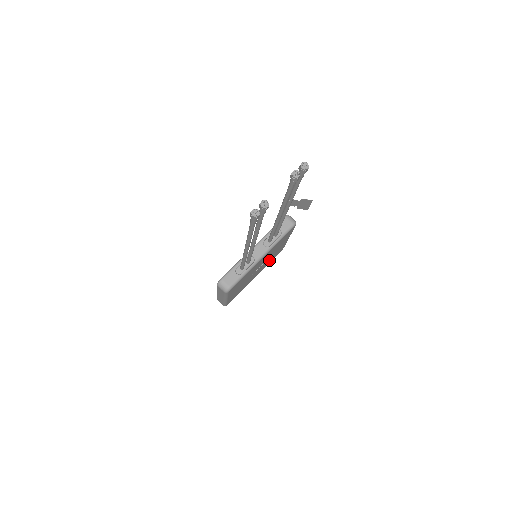
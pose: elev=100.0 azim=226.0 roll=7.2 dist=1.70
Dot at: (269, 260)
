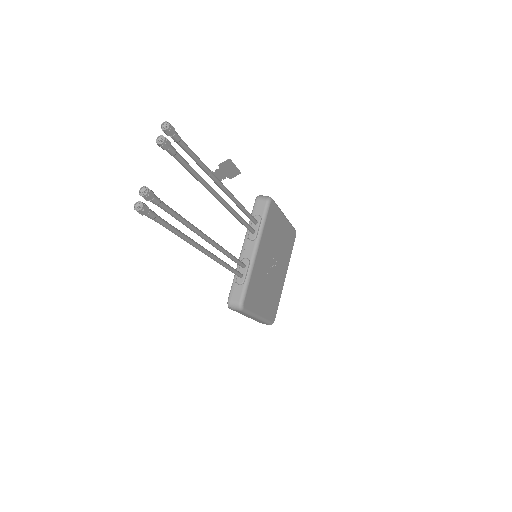
Dot at: (284, 252)
